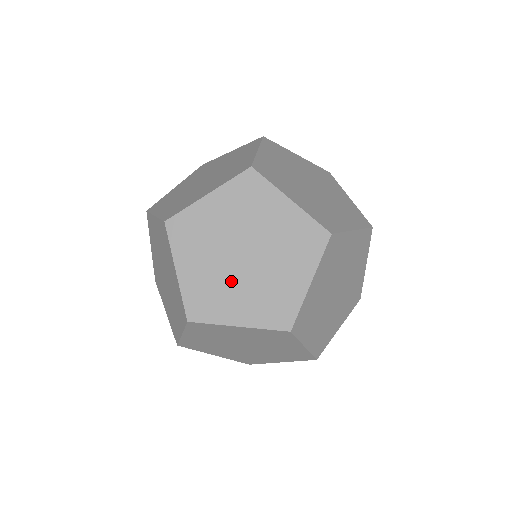
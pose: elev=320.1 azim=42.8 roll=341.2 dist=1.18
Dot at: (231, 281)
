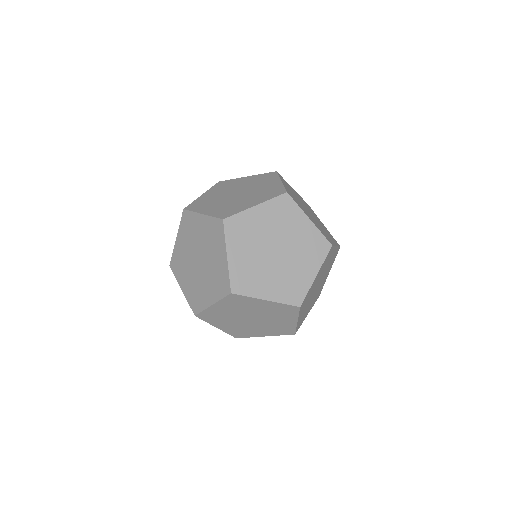
Dot at: (189, 267)
